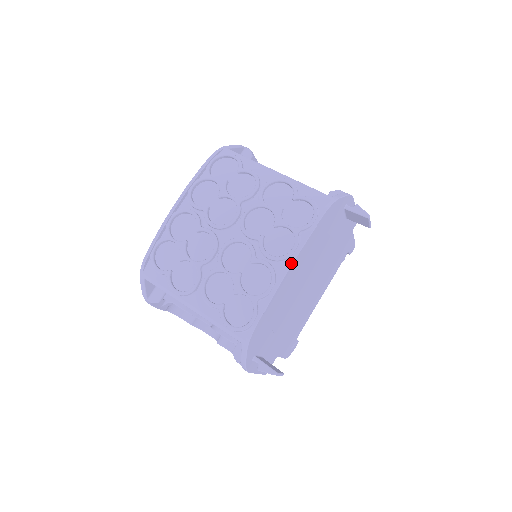
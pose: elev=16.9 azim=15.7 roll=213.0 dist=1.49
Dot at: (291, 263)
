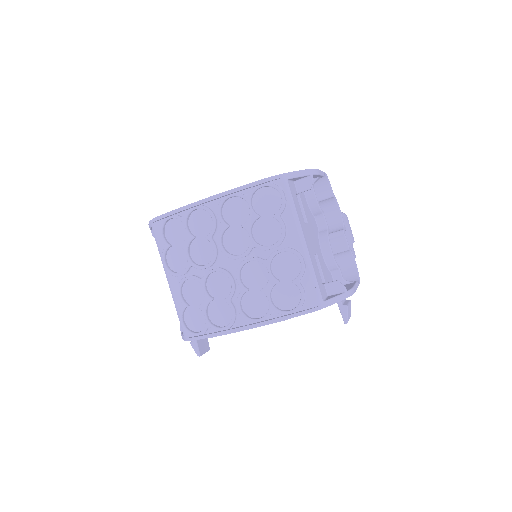
Dot at: (249, 328)
